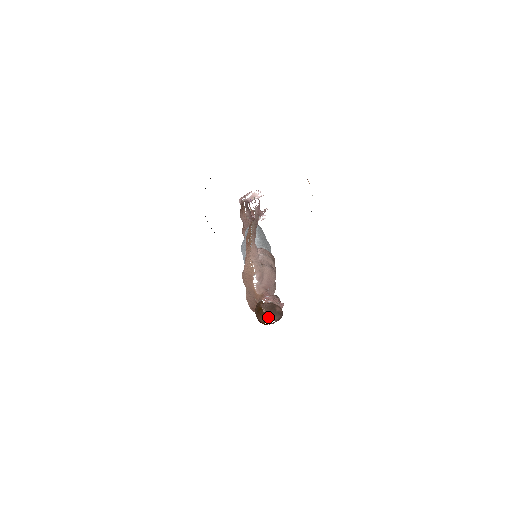
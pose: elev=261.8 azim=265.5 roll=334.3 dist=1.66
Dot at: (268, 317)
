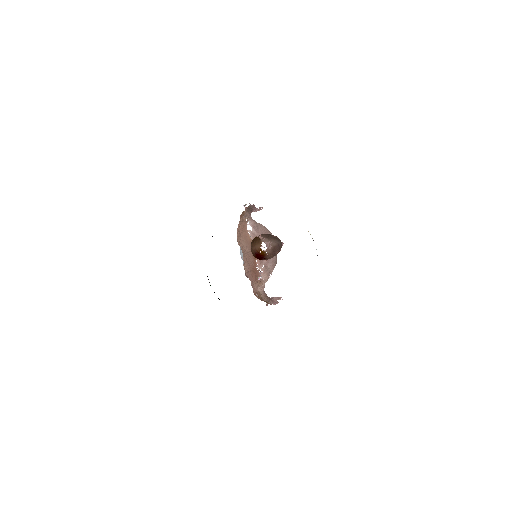
Dot at: (264, 241)
